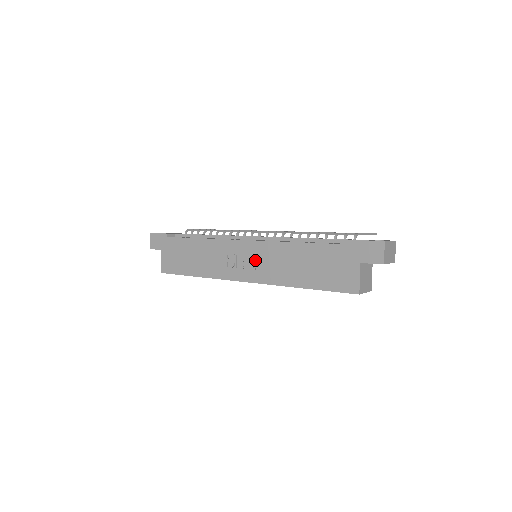
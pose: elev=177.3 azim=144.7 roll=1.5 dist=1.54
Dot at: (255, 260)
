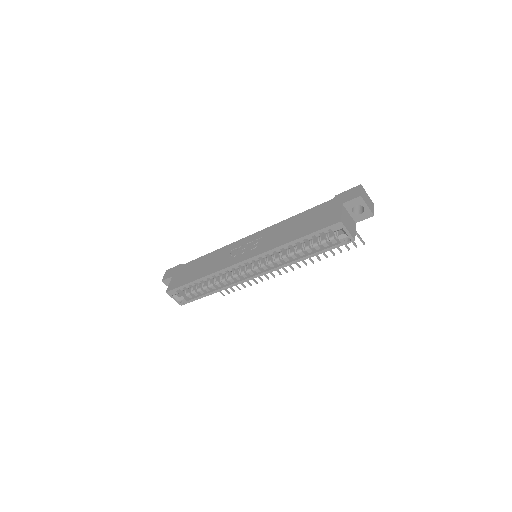
Dot at: (254, 243)
